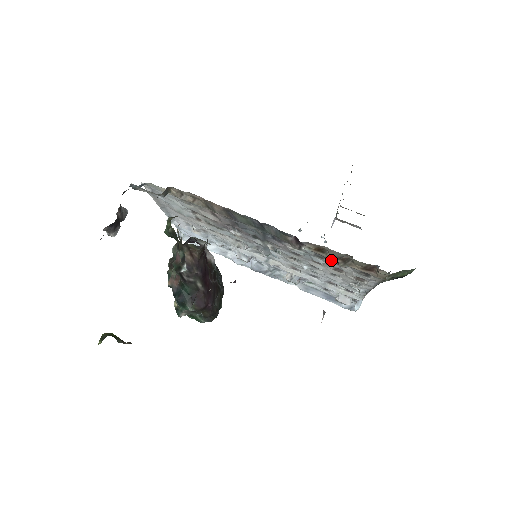
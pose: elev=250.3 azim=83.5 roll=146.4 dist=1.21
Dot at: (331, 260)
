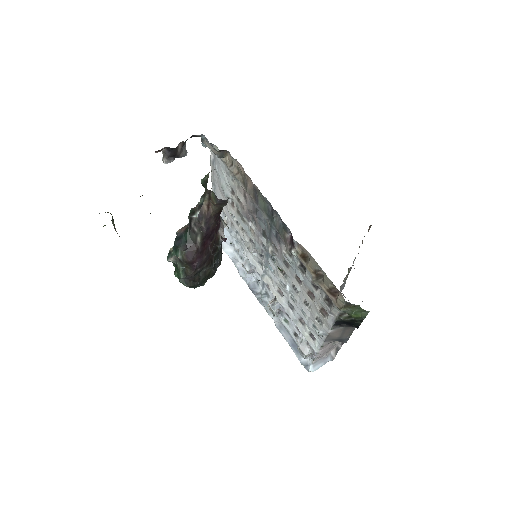
Dot at: (309, 275)
